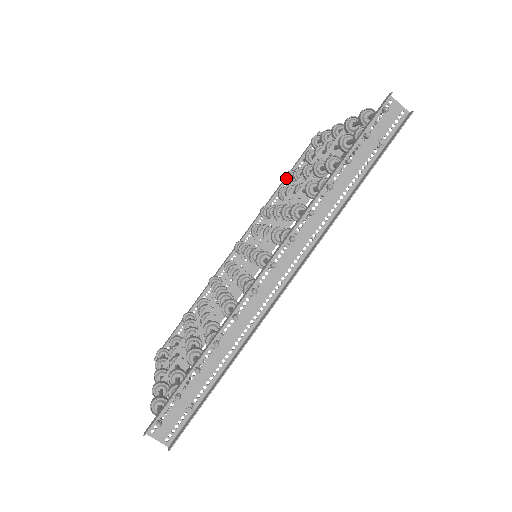
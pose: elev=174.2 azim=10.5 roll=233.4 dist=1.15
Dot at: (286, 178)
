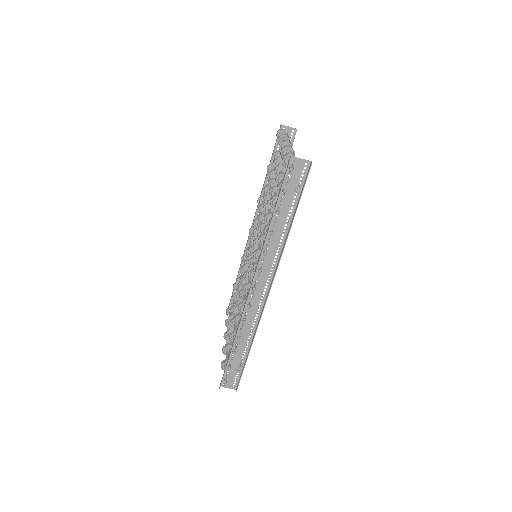
Dot at: (267, 173)
